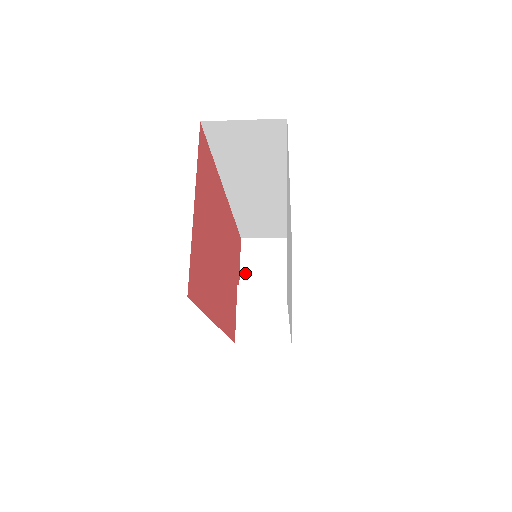
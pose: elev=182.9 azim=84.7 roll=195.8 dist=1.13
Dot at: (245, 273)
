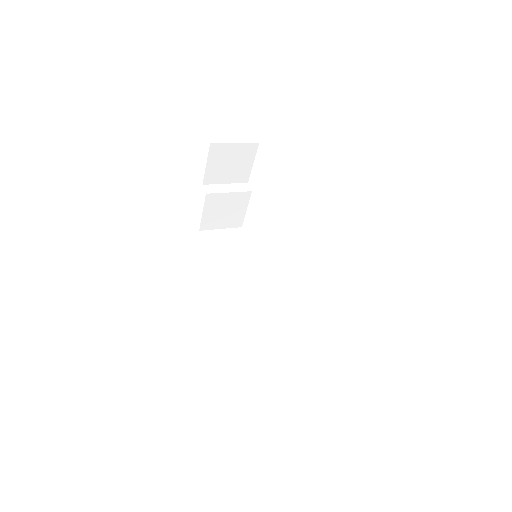
Dot at: (210, 173)
